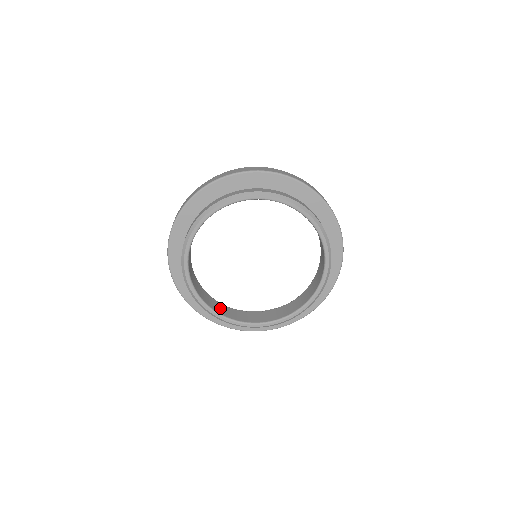
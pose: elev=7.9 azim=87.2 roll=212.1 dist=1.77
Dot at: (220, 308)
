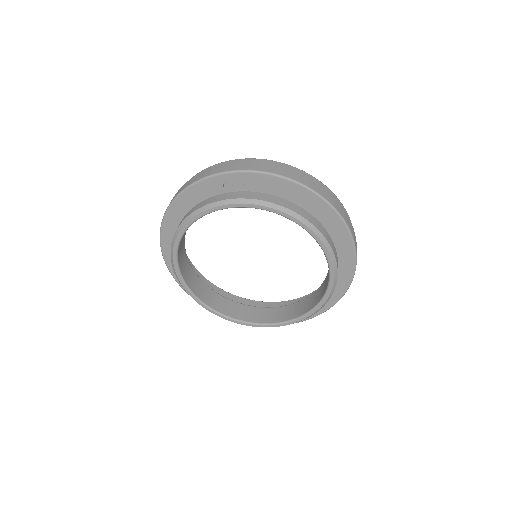
Dot at: (230, 308)
